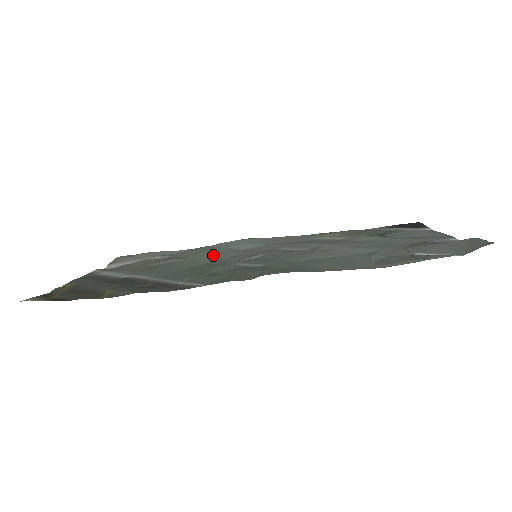
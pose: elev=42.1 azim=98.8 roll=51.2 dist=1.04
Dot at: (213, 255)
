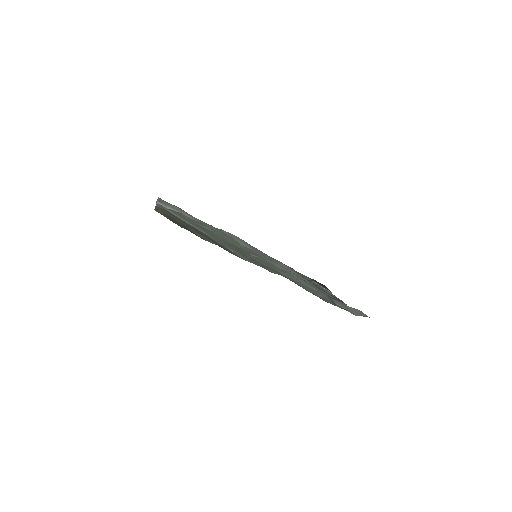
Dot at: (229, 239)
